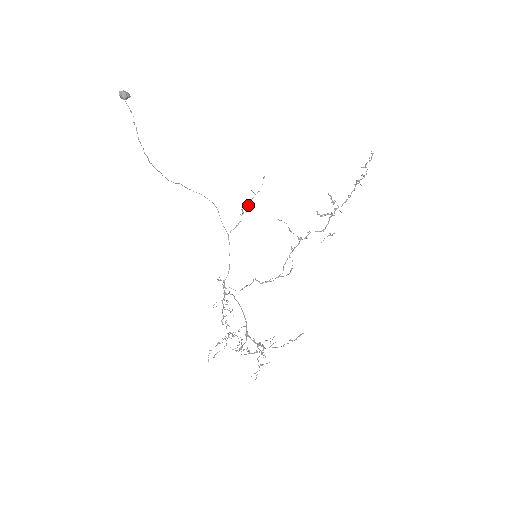
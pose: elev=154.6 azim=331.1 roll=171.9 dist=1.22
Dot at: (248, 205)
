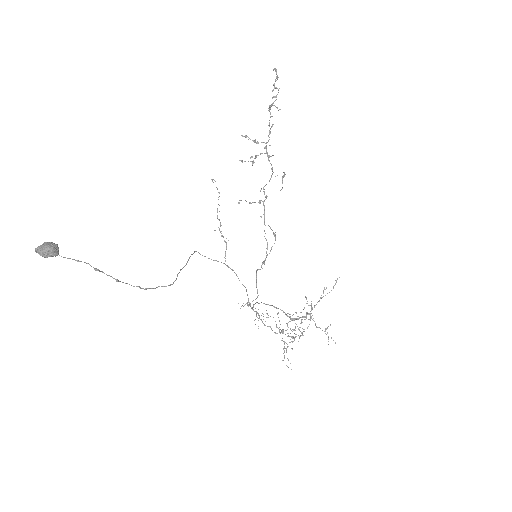
Dot at: occluded
